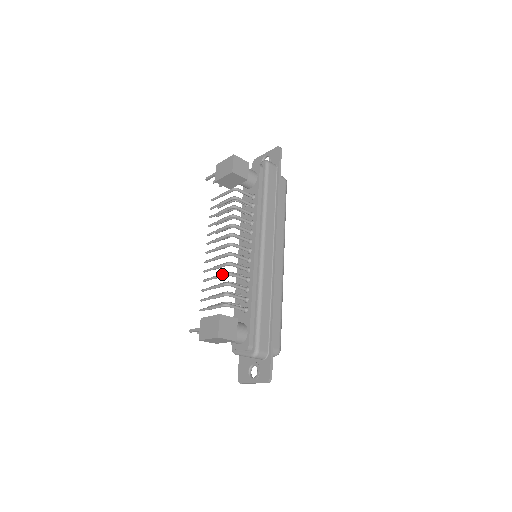
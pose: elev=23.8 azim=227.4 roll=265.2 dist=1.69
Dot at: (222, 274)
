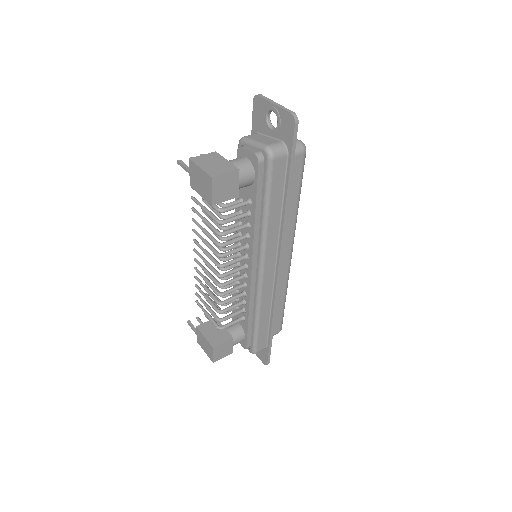
Dot at: occluded
